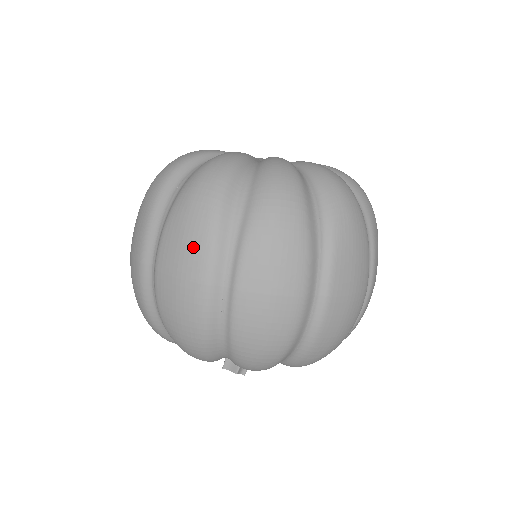
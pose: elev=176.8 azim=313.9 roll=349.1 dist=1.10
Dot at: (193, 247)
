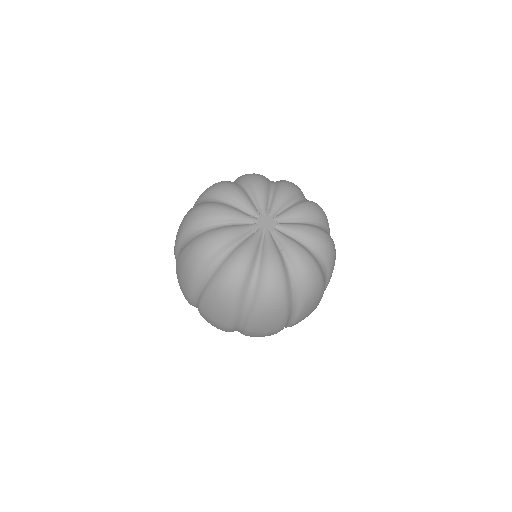
Dot at: (184, 280)
